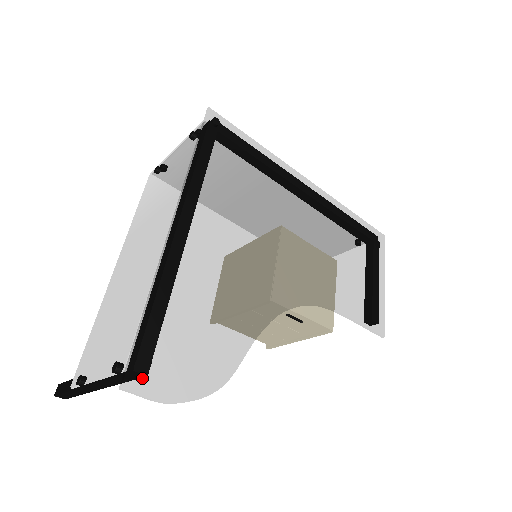
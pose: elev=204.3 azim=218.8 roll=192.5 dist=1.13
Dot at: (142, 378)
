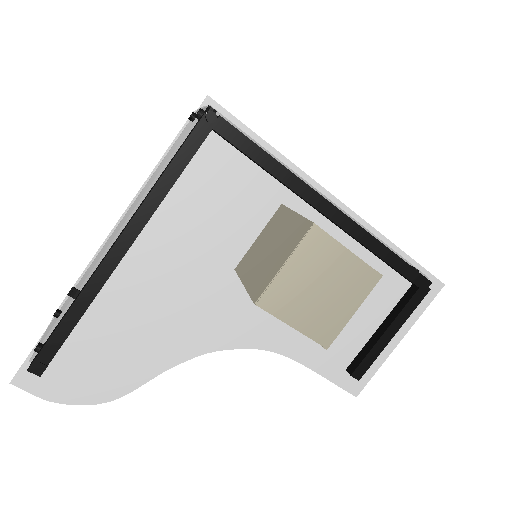
Dot at: (31, 379)
